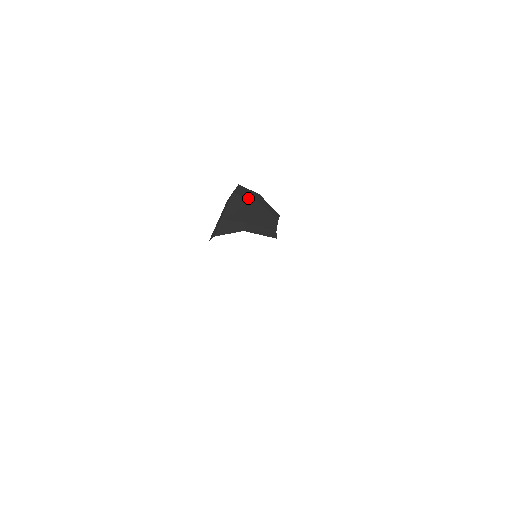
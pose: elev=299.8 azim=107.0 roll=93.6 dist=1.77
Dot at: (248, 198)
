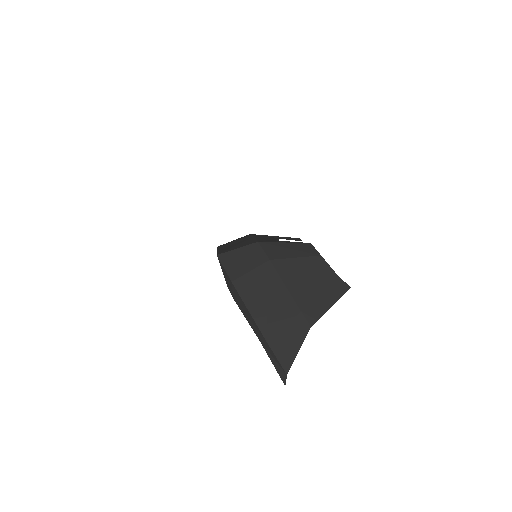
Dot at: (258, 269)
